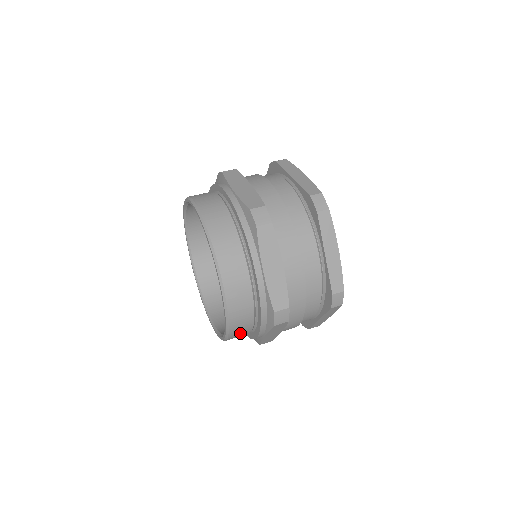
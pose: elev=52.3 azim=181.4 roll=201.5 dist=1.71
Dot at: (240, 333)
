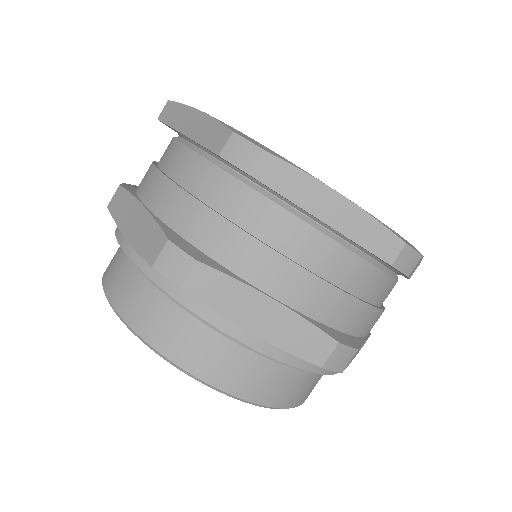
Dot at: (312, 387)
